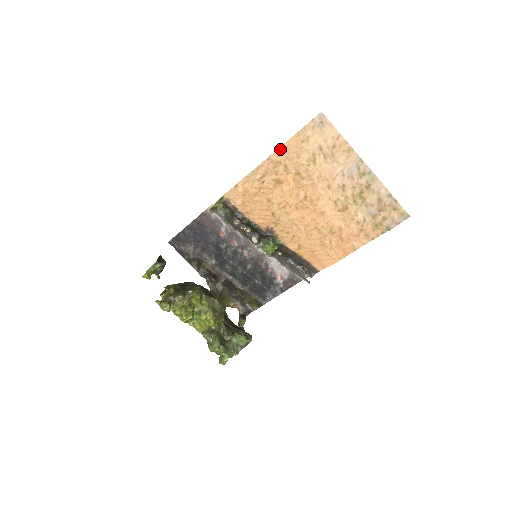
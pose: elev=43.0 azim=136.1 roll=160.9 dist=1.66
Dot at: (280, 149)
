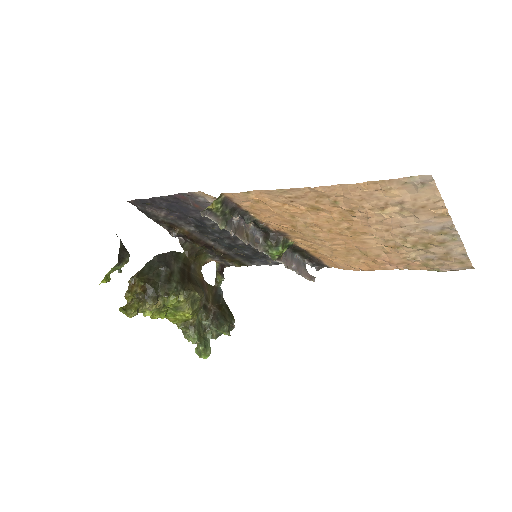
Dot at: (336, 186)
